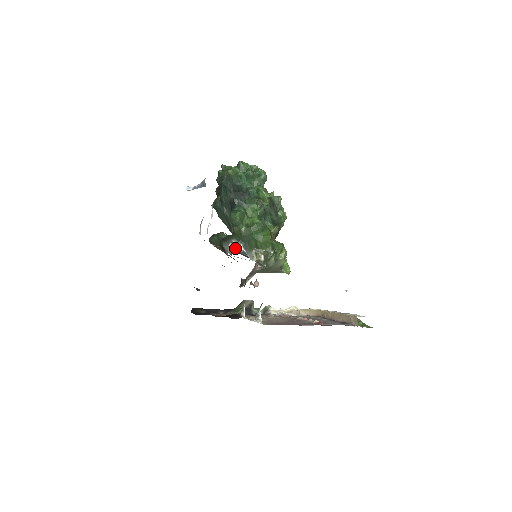
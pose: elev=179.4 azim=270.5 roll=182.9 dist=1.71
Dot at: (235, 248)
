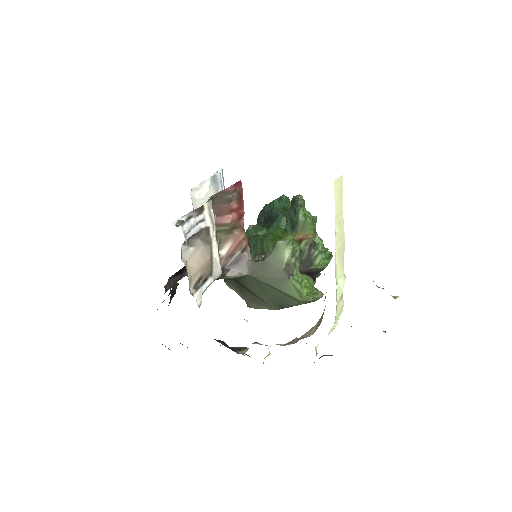
Dot at: occluded
